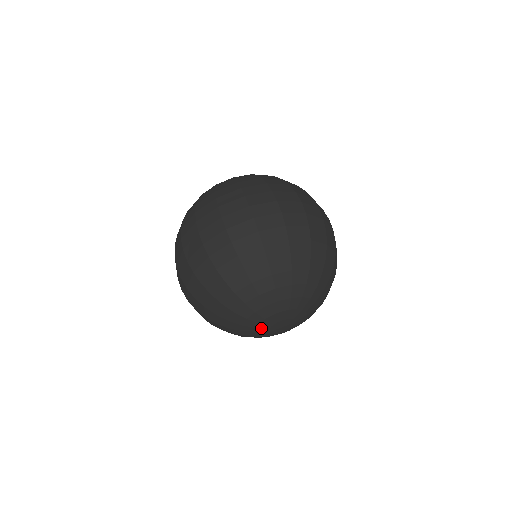
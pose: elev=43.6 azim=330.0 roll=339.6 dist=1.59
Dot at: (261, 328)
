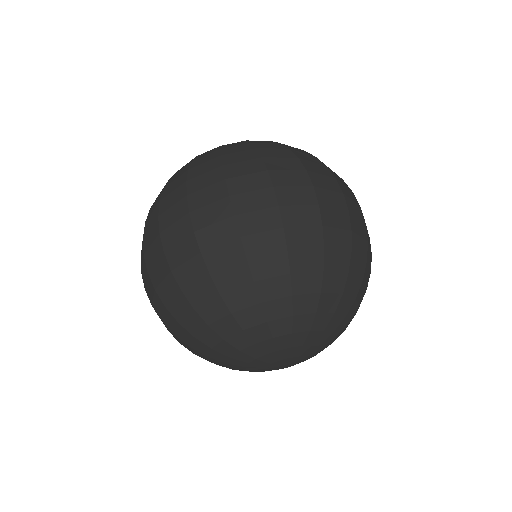
Dot at: (253, 369)
